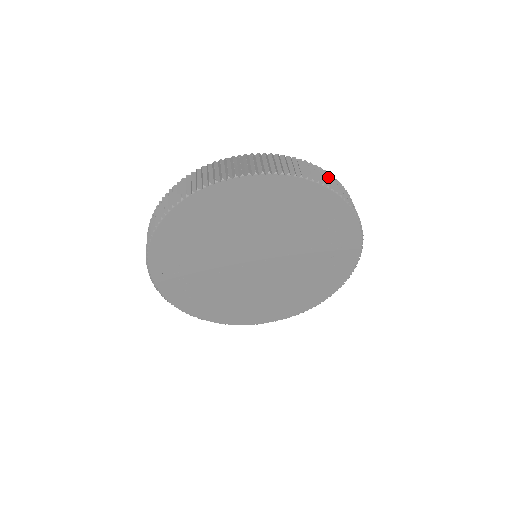
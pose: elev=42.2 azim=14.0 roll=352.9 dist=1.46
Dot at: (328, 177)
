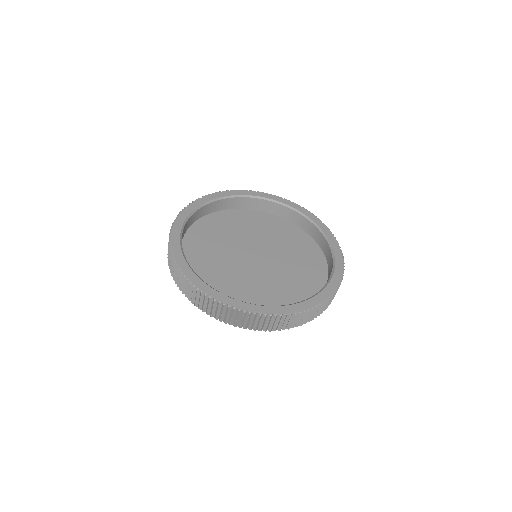
Dot at: (227, 314)
